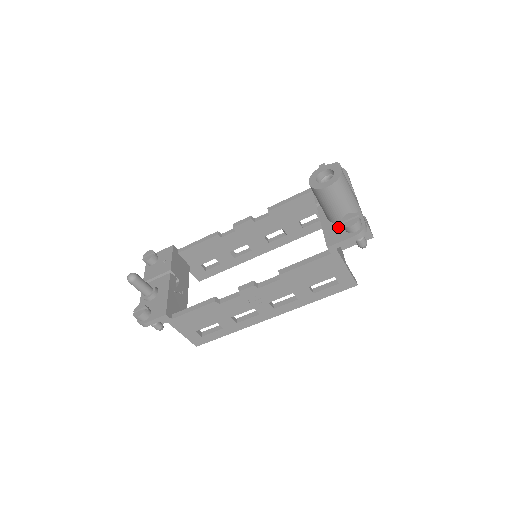
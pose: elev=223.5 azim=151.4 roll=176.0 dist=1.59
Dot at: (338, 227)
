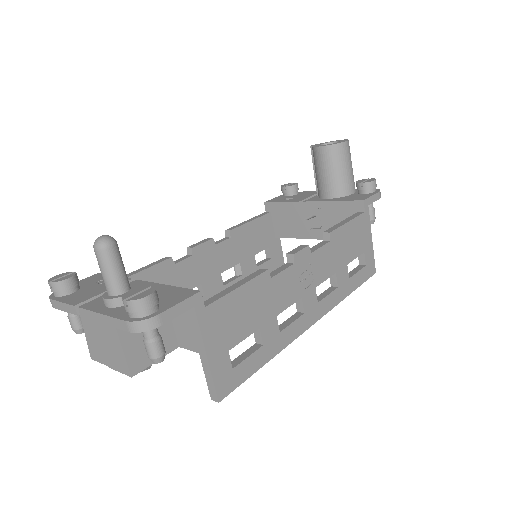
Dot at: (352, 196)
